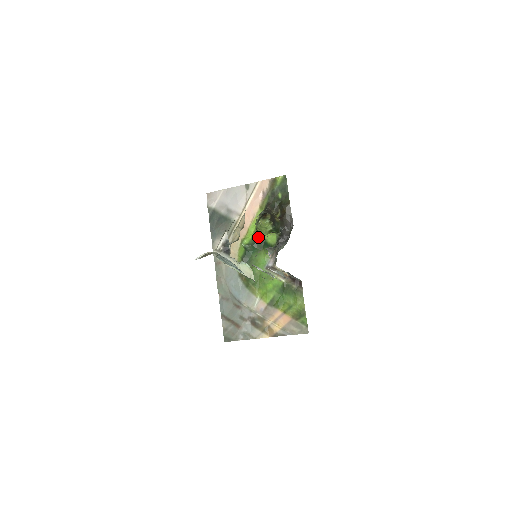
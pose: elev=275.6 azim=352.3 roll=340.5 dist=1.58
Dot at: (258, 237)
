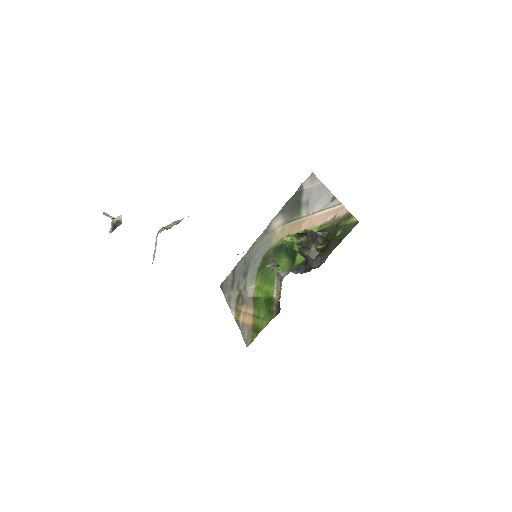
Dot at: occluded
